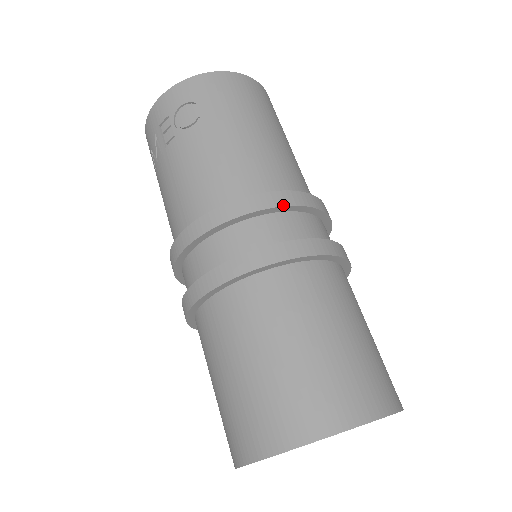
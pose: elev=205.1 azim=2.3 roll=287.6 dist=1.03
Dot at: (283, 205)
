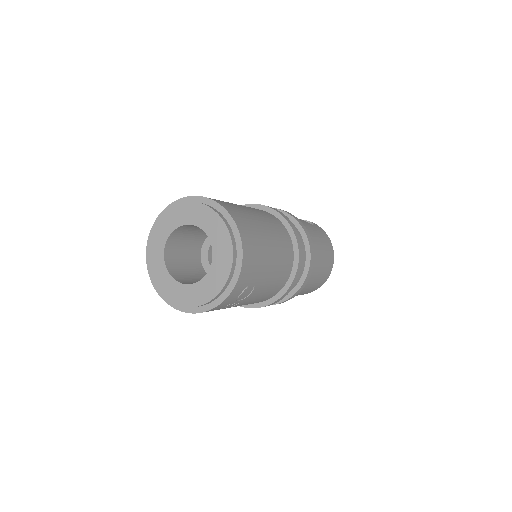
Dot at: occluded
